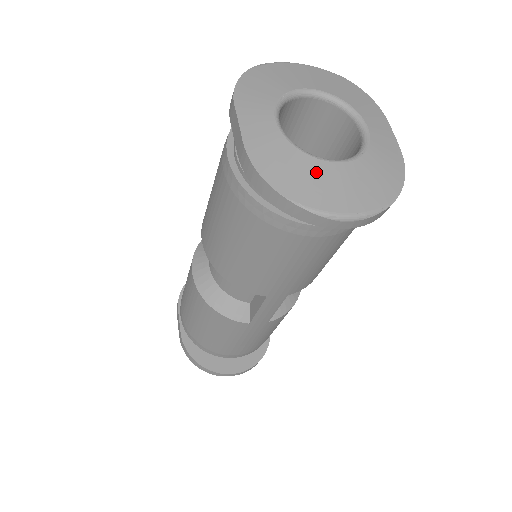
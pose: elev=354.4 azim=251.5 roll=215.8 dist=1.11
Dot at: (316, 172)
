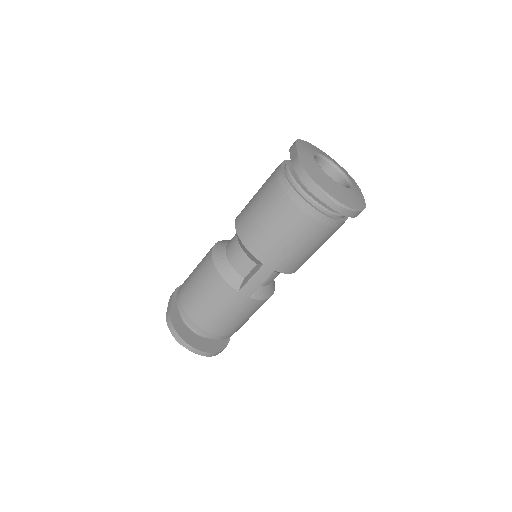
Dot at: (327, 180)
